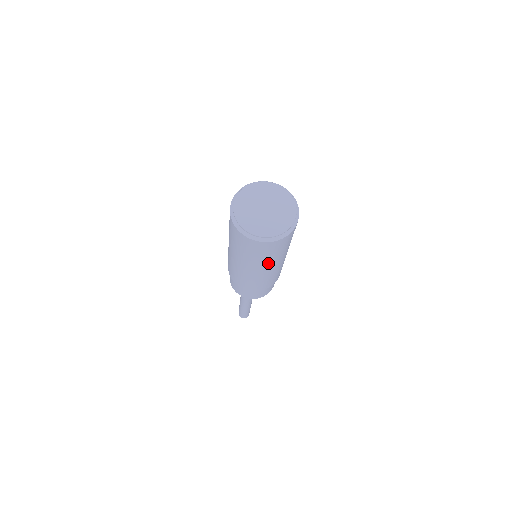
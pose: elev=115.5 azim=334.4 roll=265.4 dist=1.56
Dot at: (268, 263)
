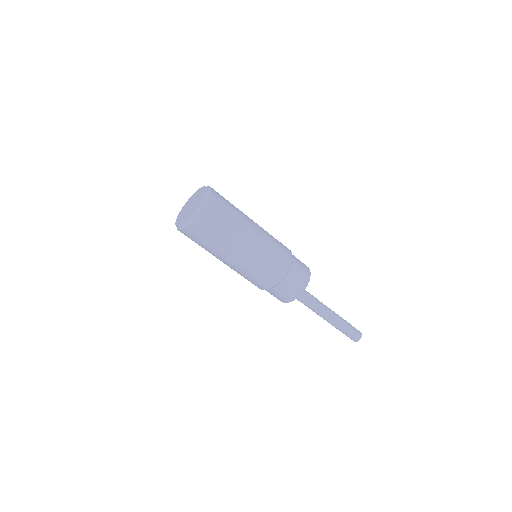
Dot at: (235, 236)
